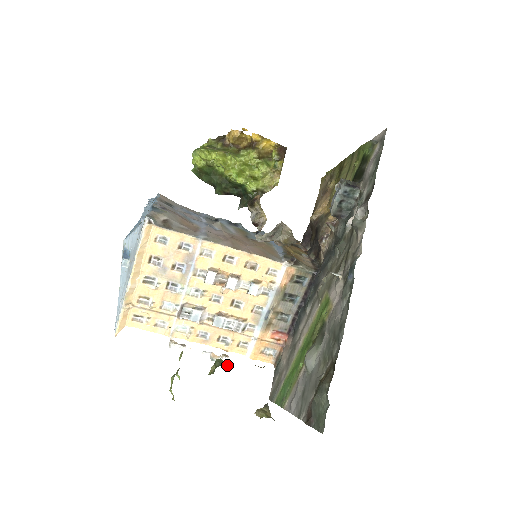
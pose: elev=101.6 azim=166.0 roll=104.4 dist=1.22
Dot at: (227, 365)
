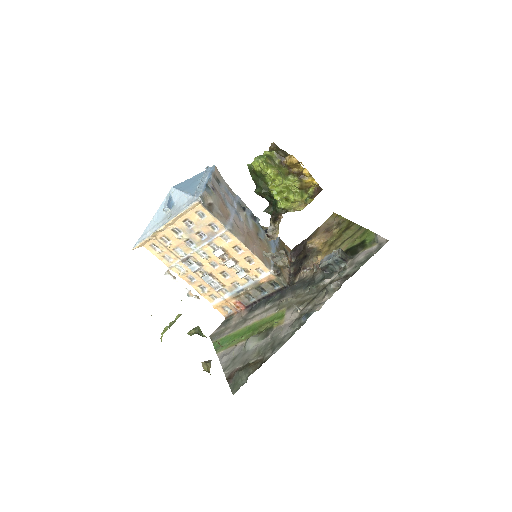
Dot at: (202, 334)
